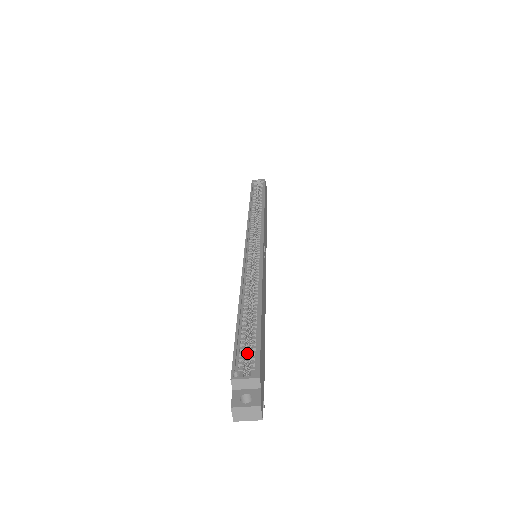
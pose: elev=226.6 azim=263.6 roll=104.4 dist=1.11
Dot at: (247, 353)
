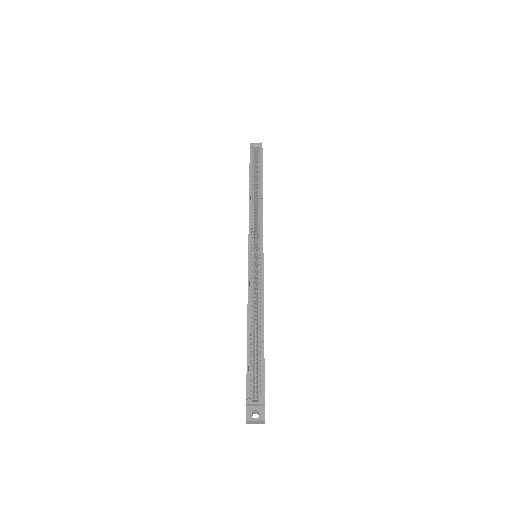
Dot at: (254, 374)
